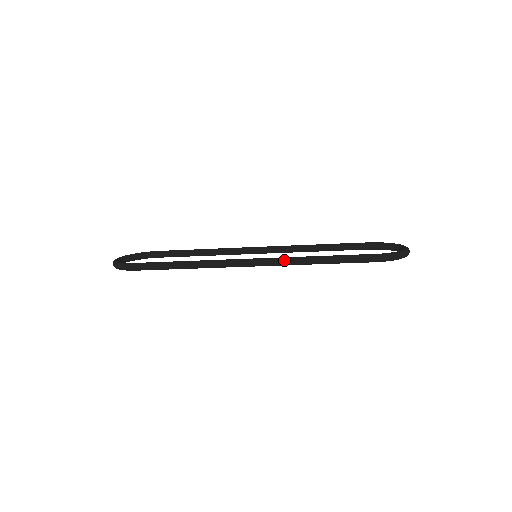
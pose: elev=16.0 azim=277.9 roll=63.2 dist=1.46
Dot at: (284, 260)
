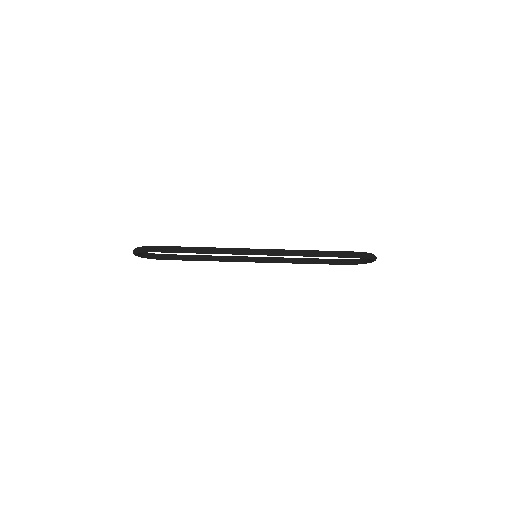
Dot at: (284, 251)
